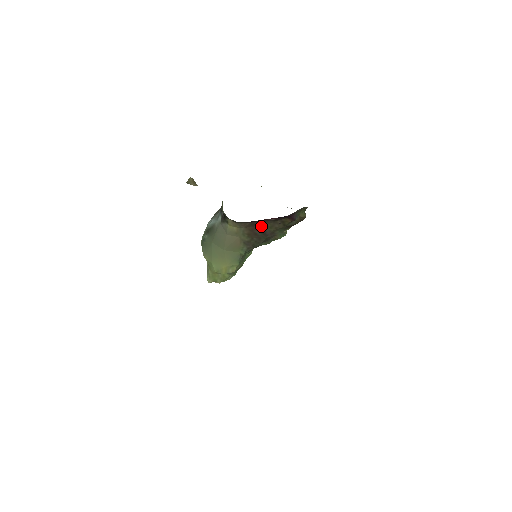
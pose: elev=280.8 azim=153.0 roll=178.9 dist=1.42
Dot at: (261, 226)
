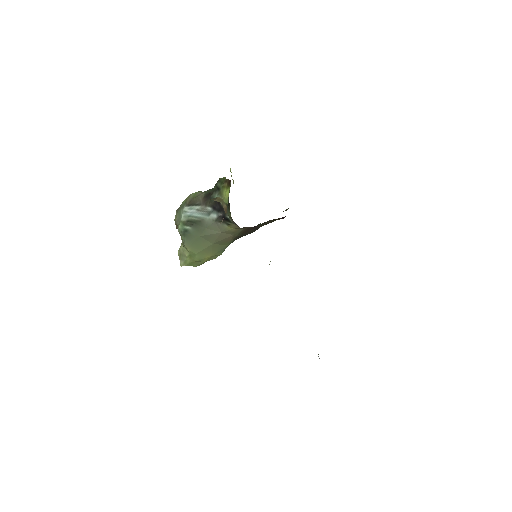
Dot at: (257, 226)
